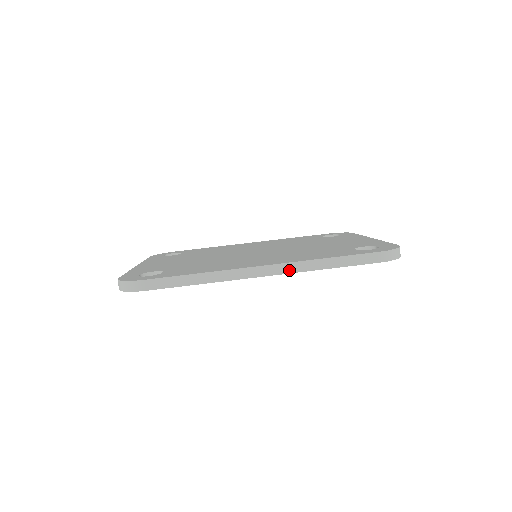
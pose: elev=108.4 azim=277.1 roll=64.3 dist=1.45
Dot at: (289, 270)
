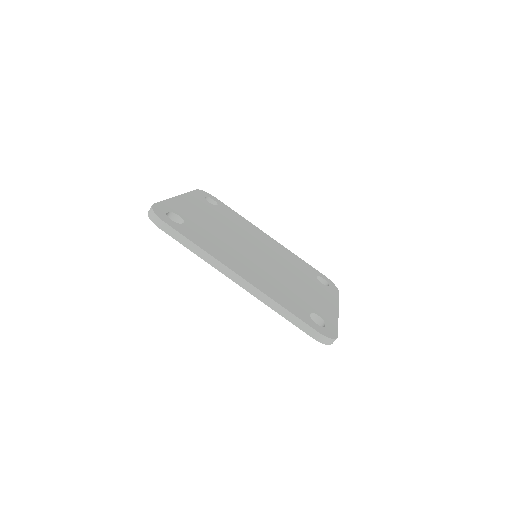
Dot at: (255, 293)
